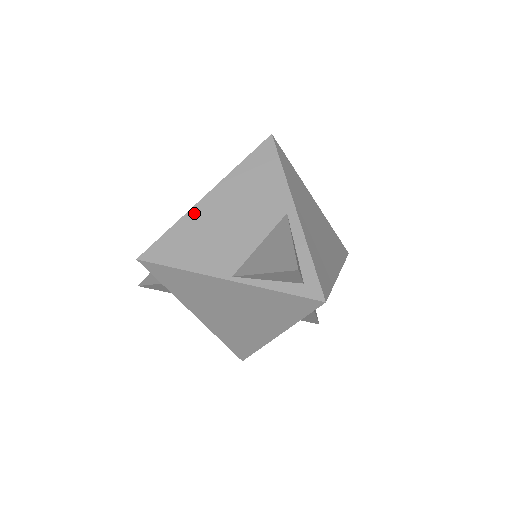
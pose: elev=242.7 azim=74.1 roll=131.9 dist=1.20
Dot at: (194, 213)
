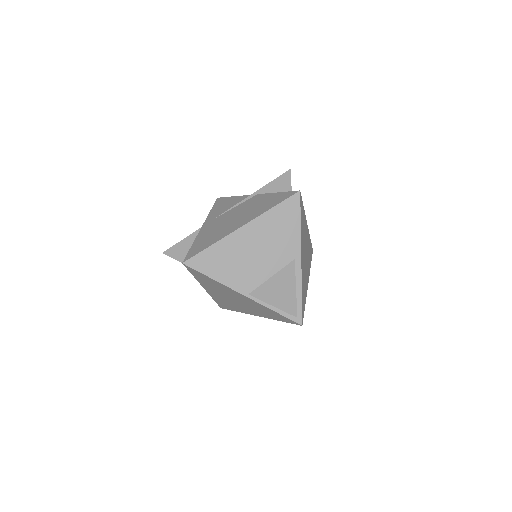
Dot at: (230, 239)
